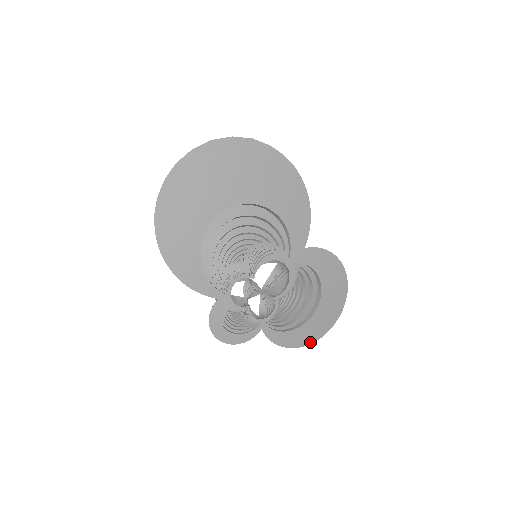
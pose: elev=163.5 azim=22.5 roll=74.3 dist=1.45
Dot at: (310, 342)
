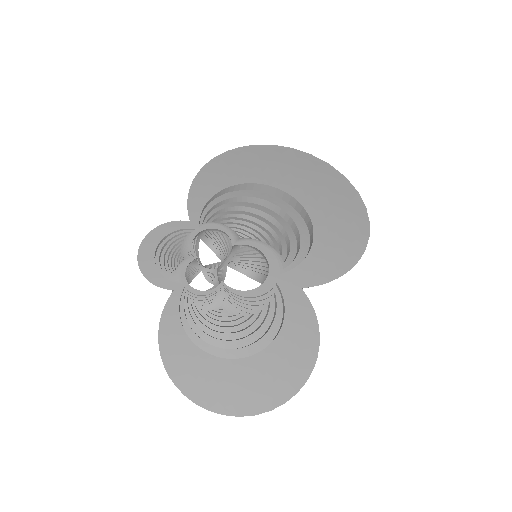
Dot at: (181, 386)
